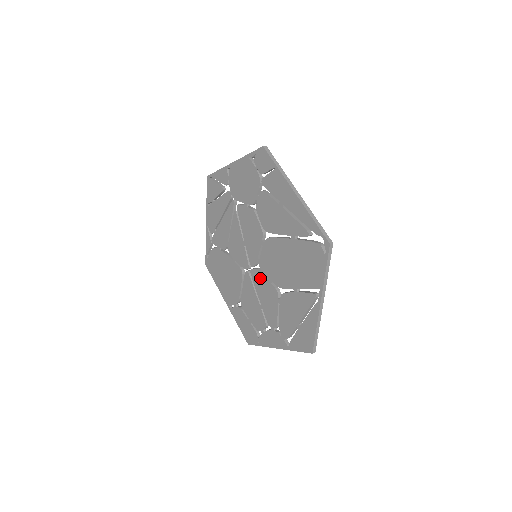
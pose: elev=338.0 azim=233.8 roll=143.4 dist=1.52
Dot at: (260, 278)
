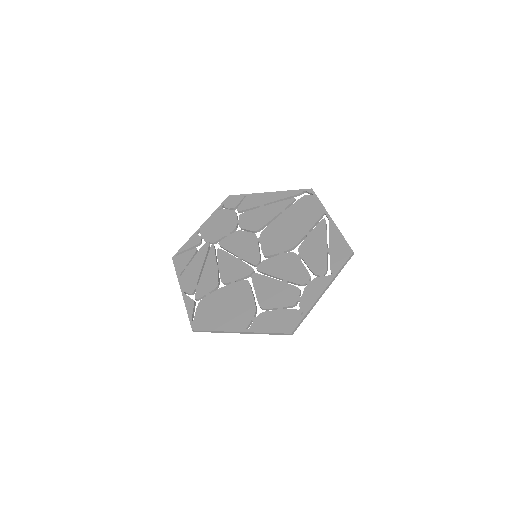
Dot at: (270, 262)
